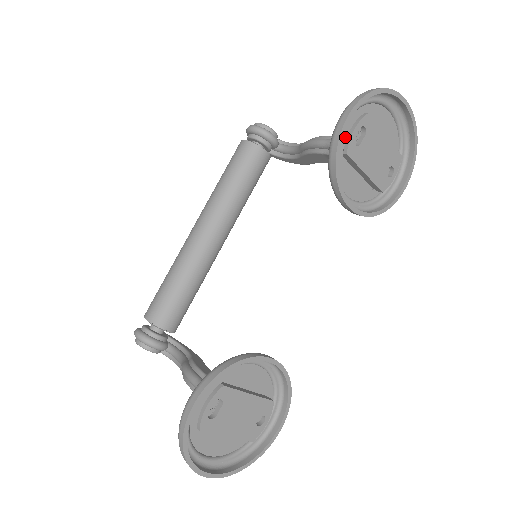
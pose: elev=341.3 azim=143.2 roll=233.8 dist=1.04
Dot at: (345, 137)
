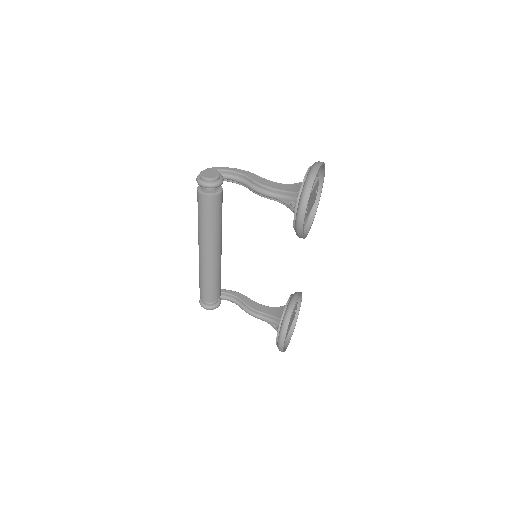
Dot at: occluded
